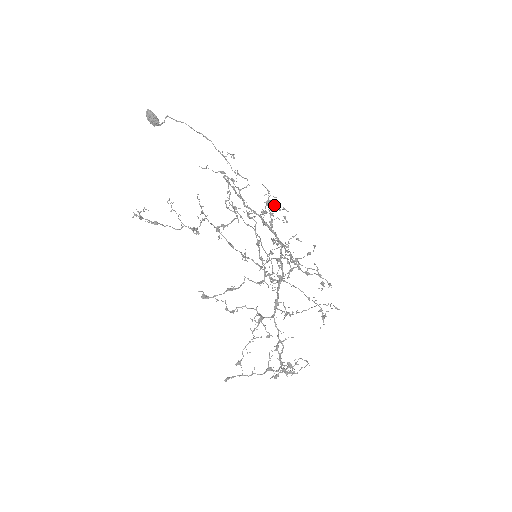
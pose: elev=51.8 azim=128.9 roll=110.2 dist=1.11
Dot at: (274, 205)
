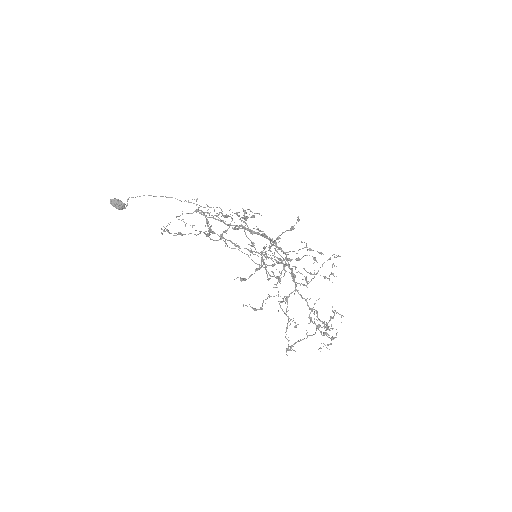
Dot at: (250, 210)
